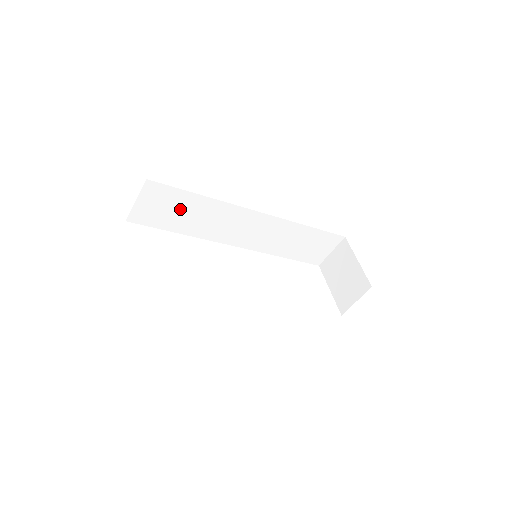
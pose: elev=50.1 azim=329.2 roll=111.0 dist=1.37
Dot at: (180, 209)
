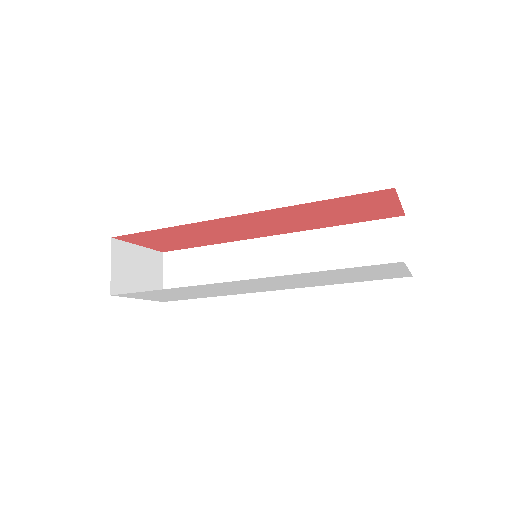
Dot at: (199, 269)
